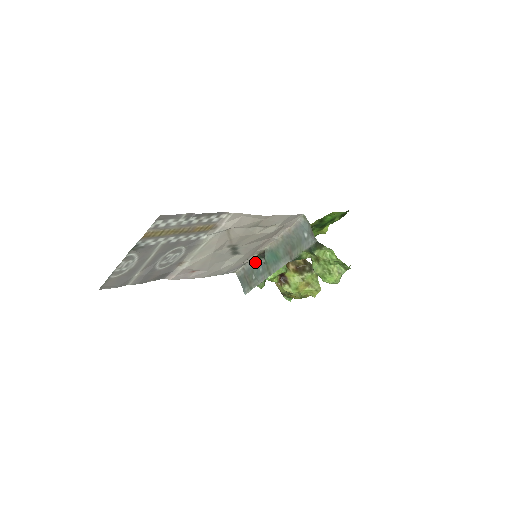
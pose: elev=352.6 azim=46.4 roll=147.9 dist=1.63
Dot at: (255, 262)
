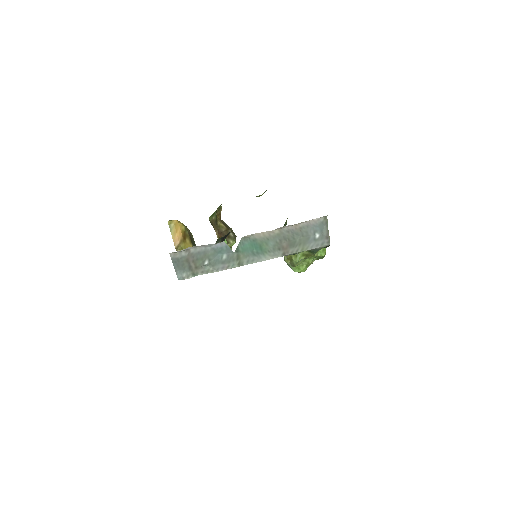
Dot at: (217, 247)
